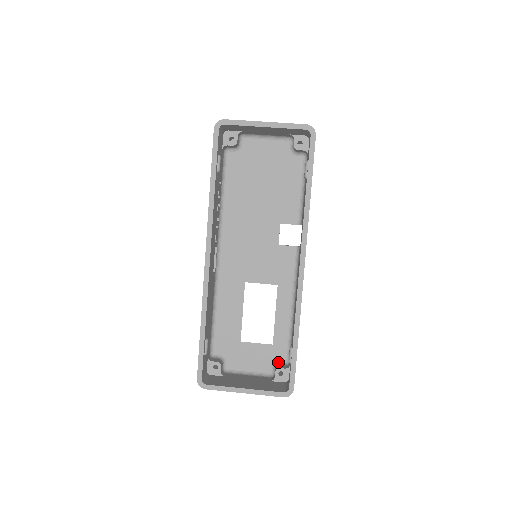
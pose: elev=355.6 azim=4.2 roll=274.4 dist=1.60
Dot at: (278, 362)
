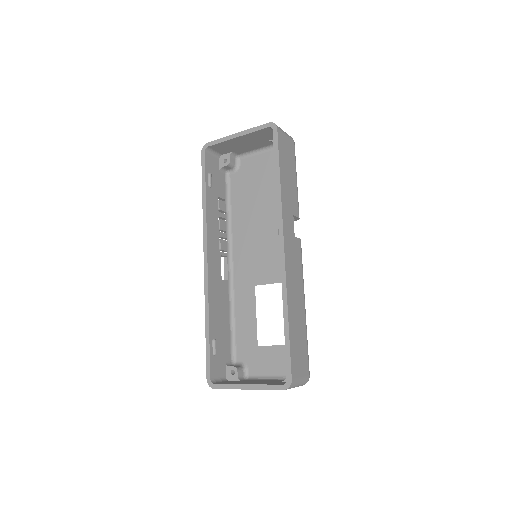
Dot at: occluded
